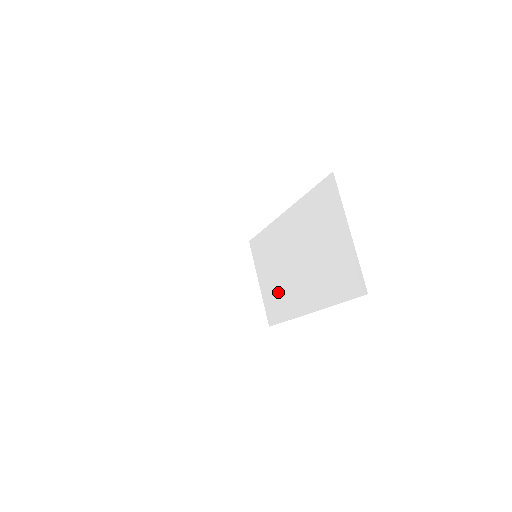
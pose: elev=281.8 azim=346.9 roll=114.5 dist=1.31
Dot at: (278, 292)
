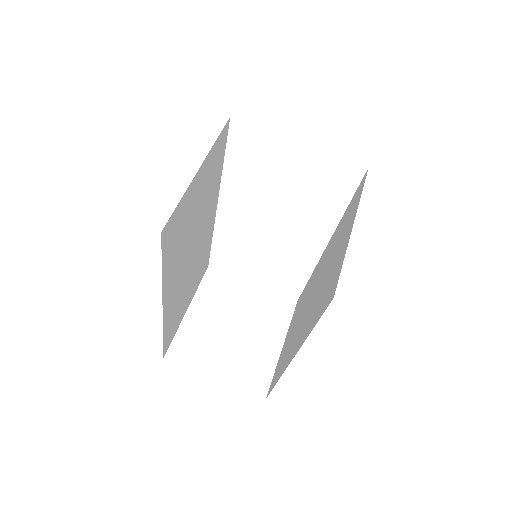
Dot at: (287, 348)
